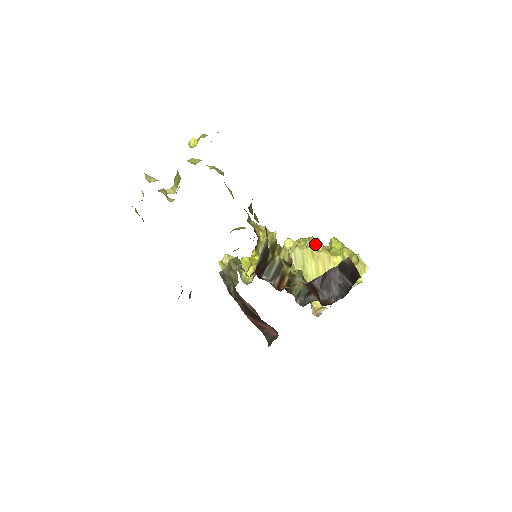
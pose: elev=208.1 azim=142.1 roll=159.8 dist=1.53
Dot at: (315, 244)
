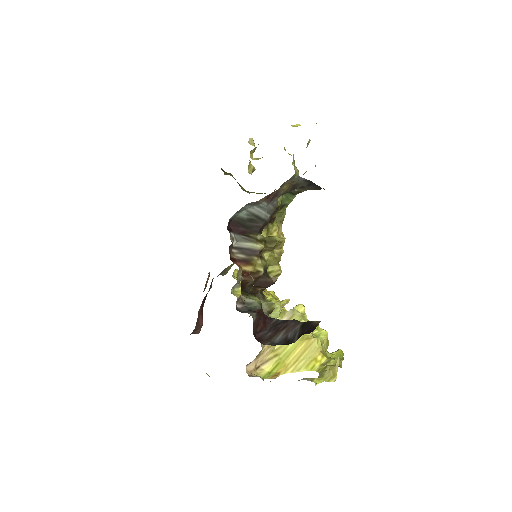
Dot at: (319, 332)
